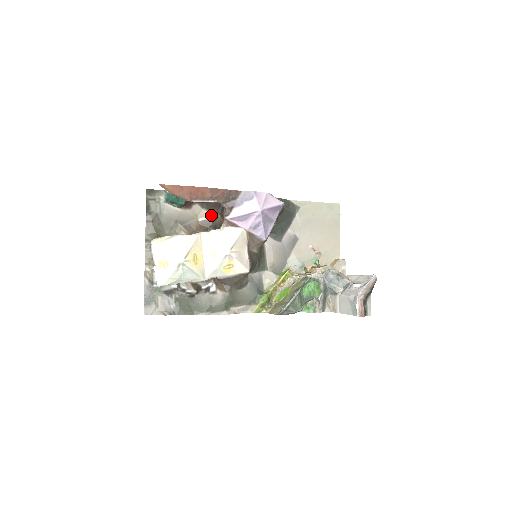
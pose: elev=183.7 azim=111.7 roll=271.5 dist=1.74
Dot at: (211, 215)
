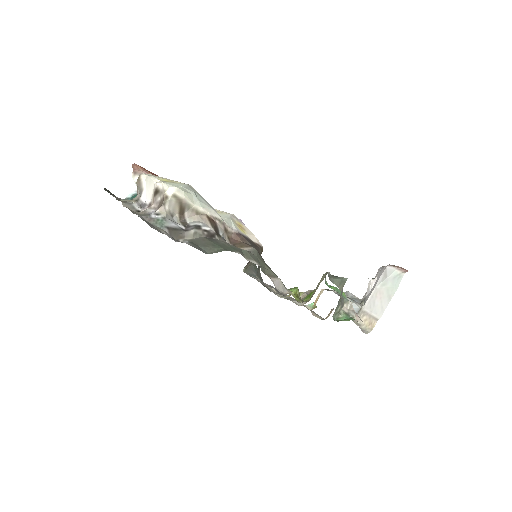
Dot at: occluded
